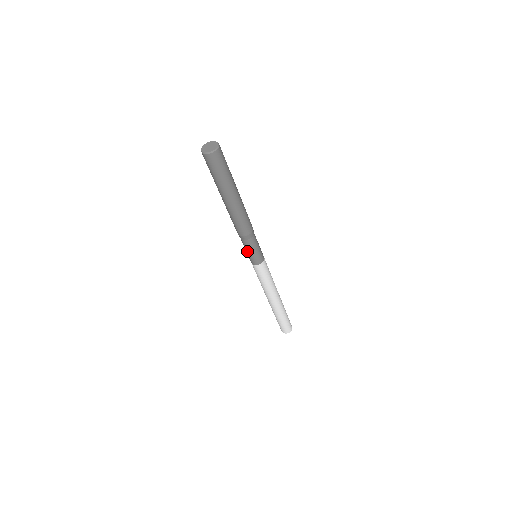
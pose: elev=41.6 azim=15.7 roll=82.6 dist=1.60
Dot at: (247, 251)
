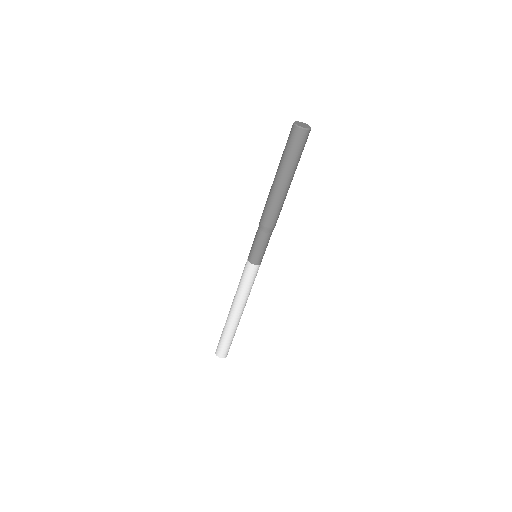
Dot at: (258, 247)
